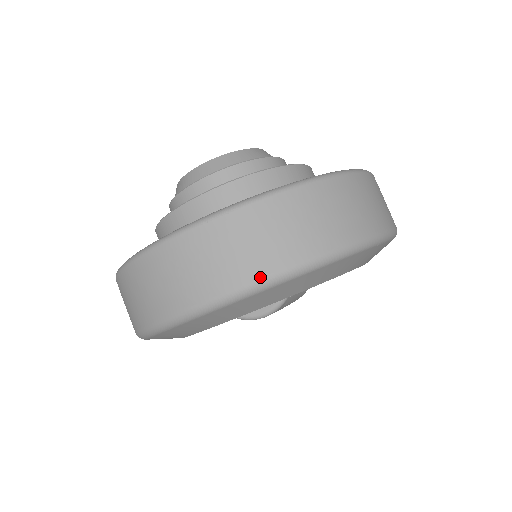
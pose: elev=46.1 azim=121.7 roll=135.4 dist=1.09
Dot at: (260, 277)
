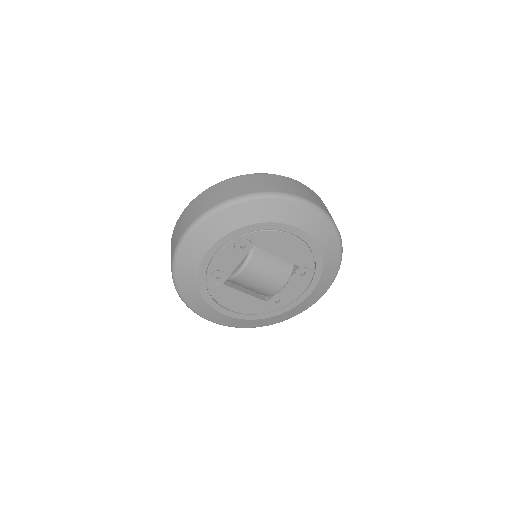
Dot at: (206, 211)
